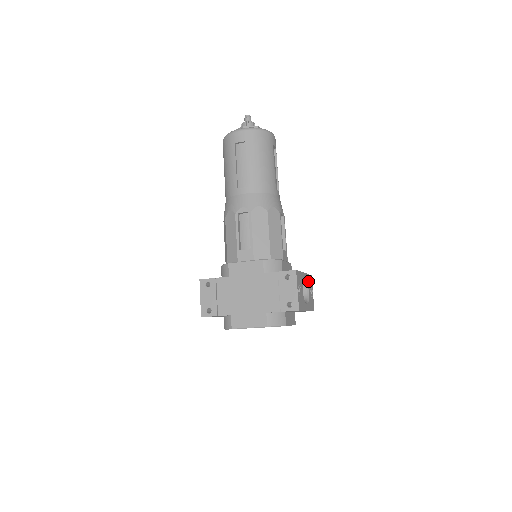
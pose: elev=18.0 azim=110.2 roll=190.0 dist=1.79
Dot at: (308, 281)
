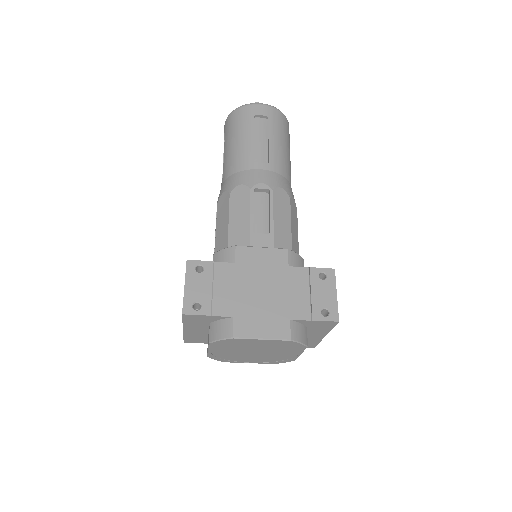
Dot at: occluded
